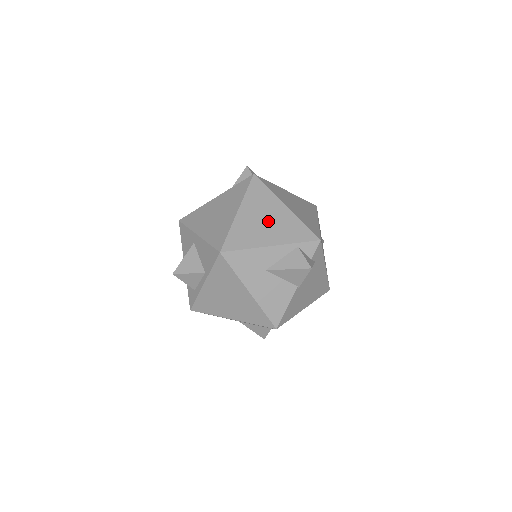
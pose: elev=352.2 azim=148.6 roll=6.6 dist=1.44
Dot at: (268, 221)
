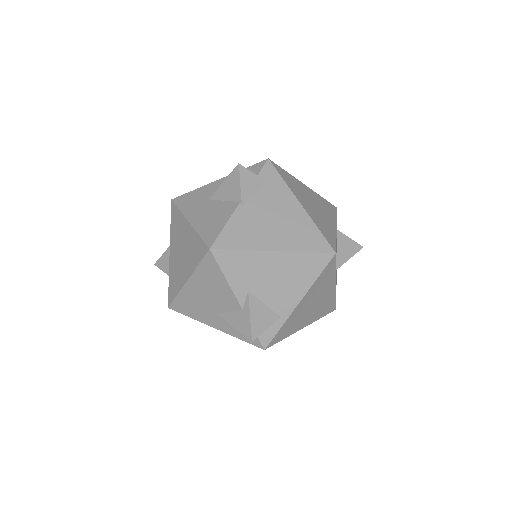
Dot at: occluded
